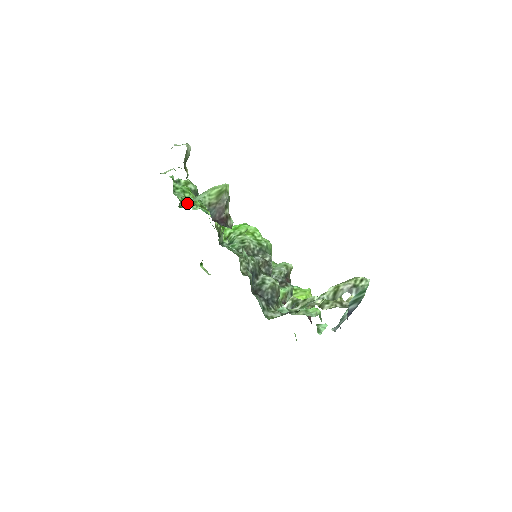
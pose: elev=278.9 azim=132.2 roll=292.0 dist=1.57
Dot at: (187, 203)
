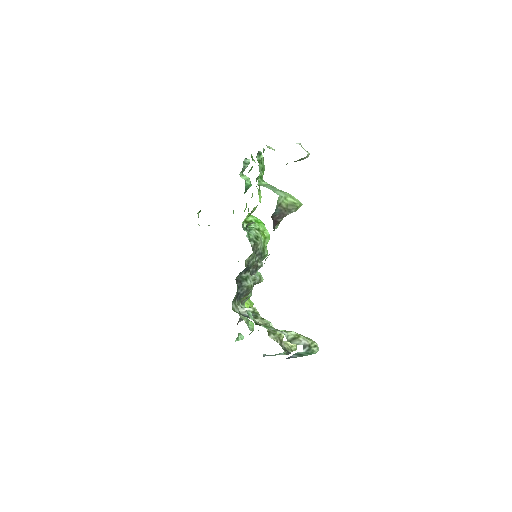
Dot at: (262, 183)
